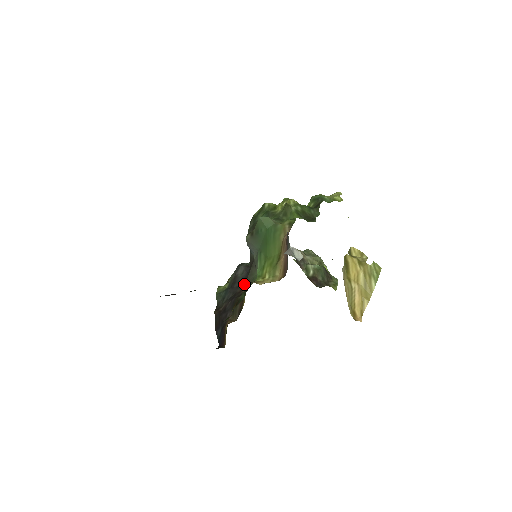
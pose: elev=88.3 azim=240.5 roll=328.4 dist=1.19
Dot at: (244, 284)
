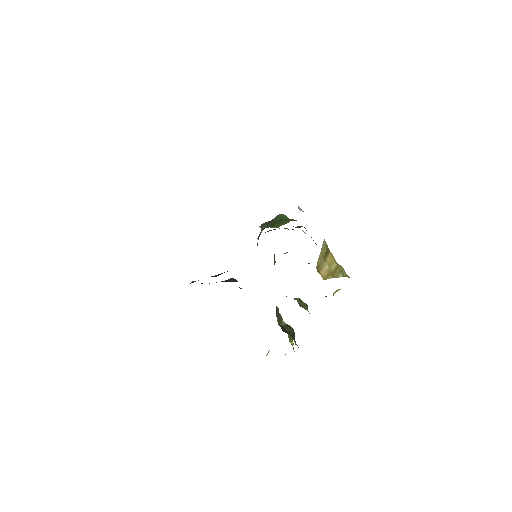
Dot at: occluded
